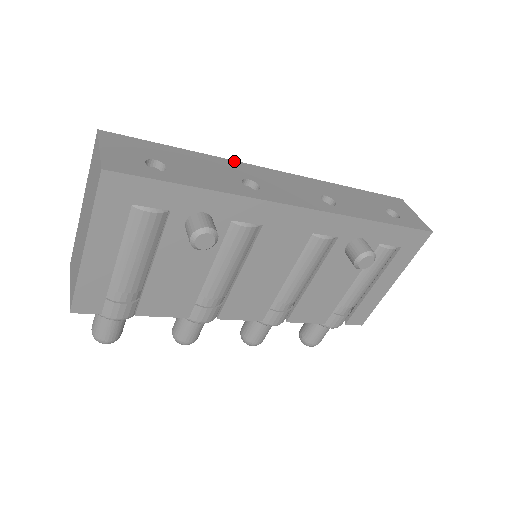
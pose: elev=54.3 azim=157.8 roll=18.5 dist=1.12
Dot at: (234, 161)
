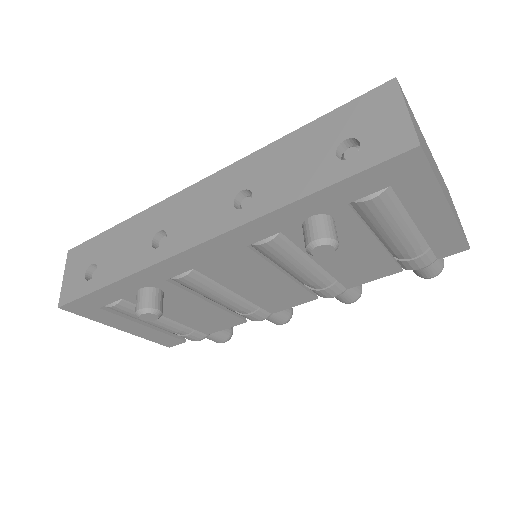
Dot at: (156, 205)
